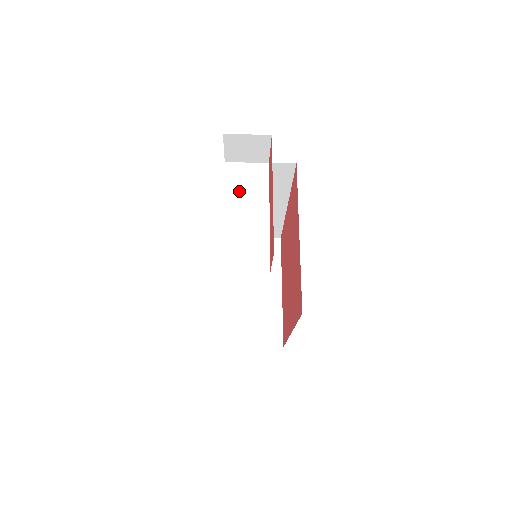
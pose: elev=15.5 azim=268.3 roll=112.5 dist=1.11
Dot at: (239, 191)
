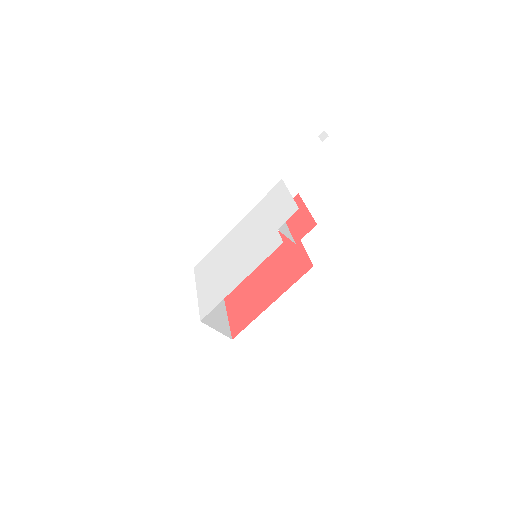
Dot at: occluded
